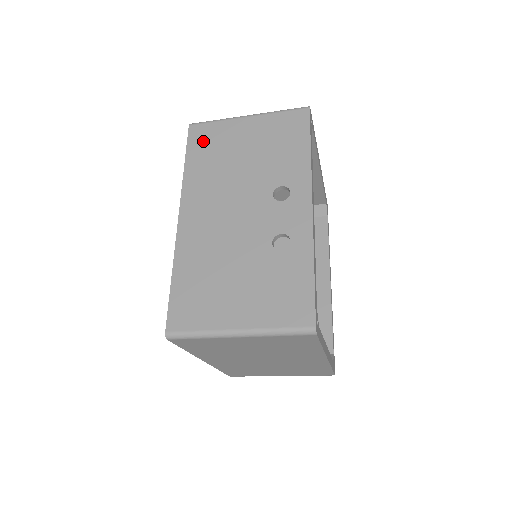
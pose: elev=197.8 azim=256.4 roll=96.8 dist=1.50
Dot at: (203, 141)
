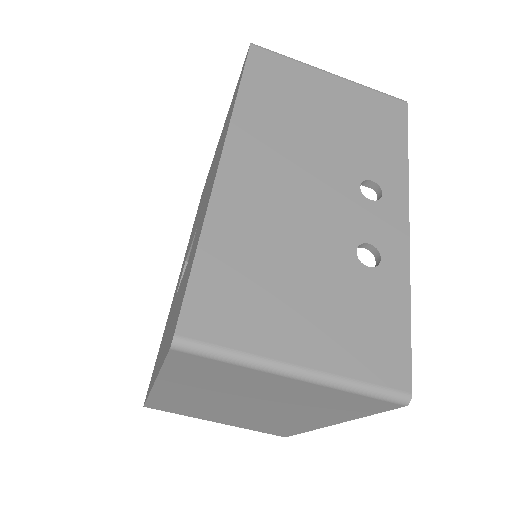
Dot at: (269, 73)
